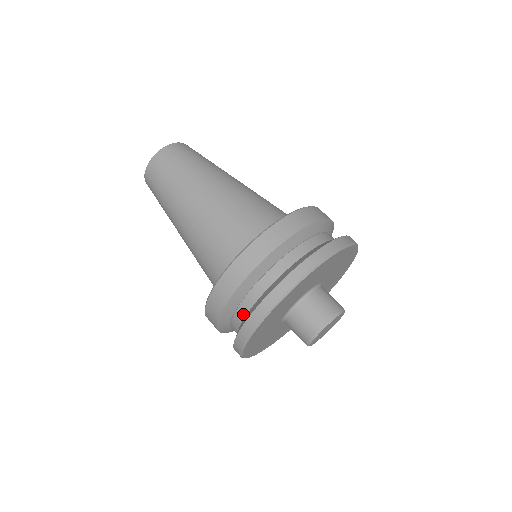
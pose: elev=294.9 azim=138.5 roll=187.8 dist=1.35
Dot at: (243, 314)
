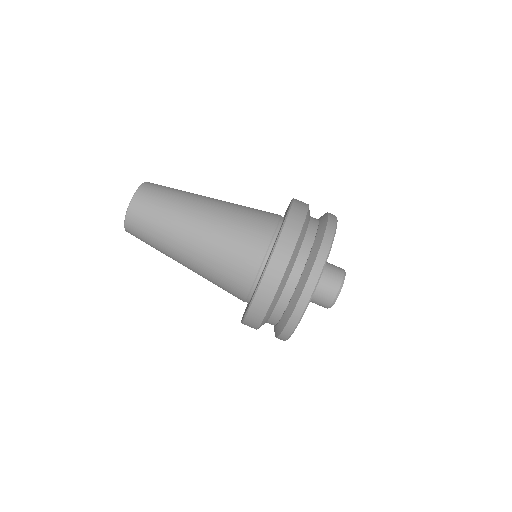
Dot at: occluded
